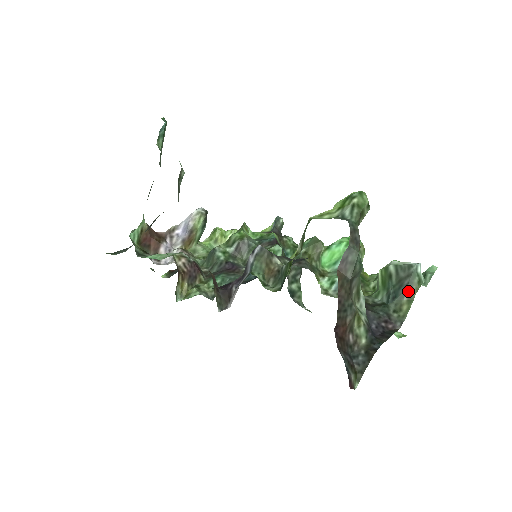
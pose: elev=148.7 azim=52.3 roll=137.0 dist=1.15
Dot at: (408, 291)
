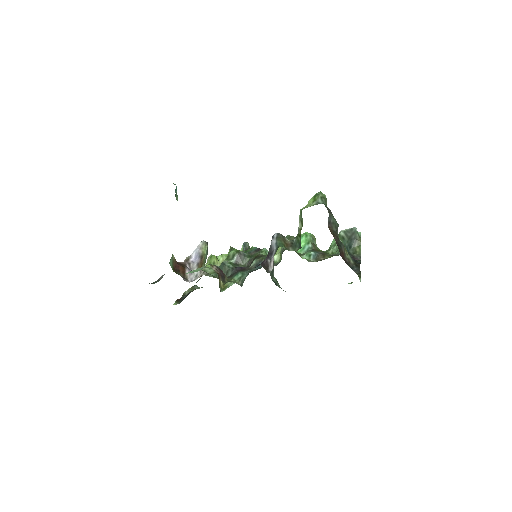
Dot at: (356, 241)
